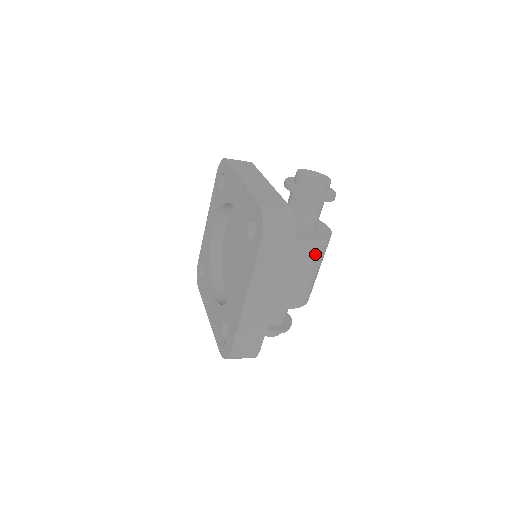
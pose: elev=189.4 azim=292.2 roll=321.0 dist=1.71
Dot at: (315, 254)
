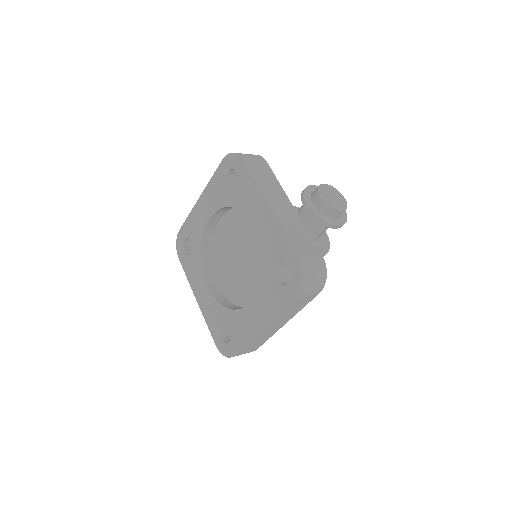
Dot at: occluded
